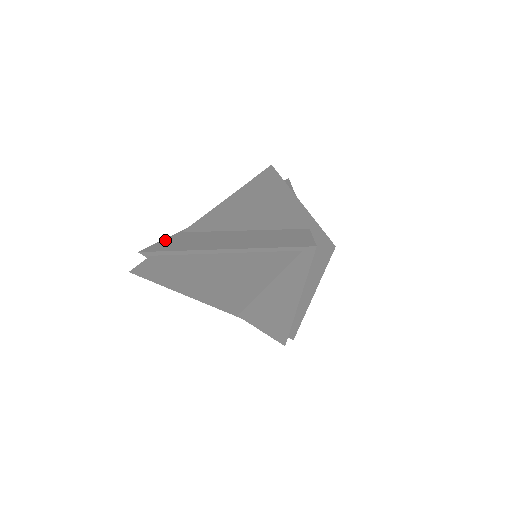
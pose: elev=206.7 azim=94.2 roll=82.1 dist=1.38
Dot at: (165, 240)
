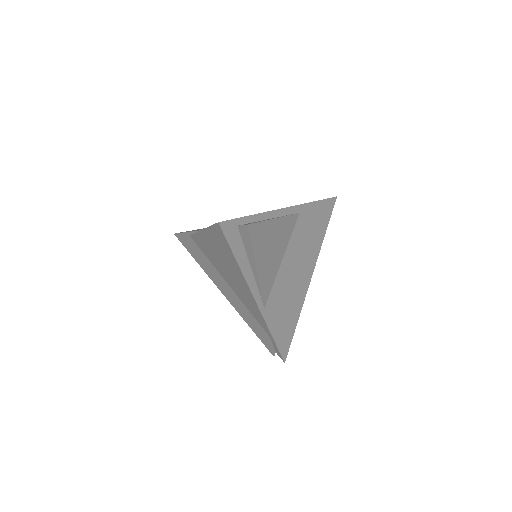
Dot at: (183, 237)
